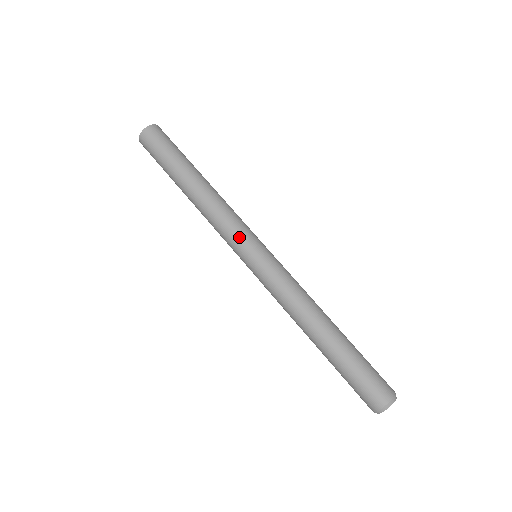
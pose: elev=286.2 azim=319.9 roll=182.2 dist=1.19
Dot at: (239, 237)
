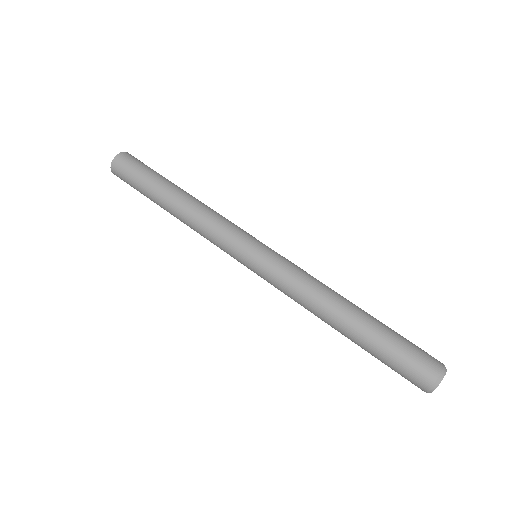
Dot at: (232, 242)
